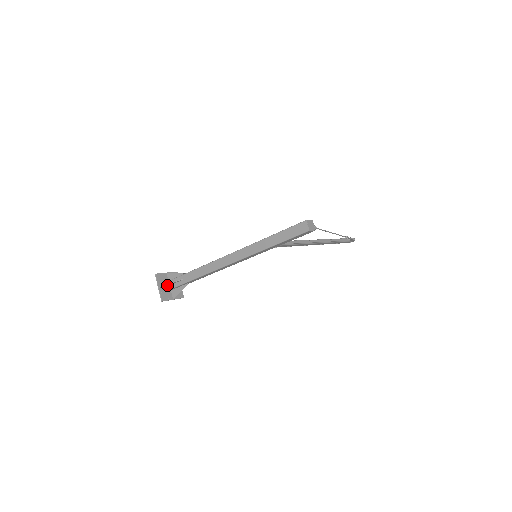
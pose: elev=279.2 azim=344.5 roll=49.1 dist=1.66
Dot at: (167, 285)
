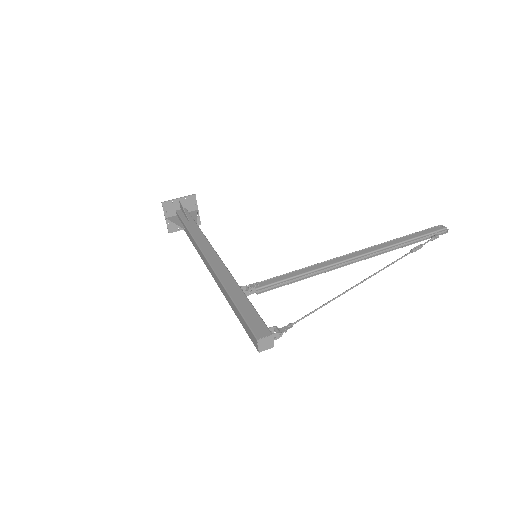
Dot at: (174, 219)
